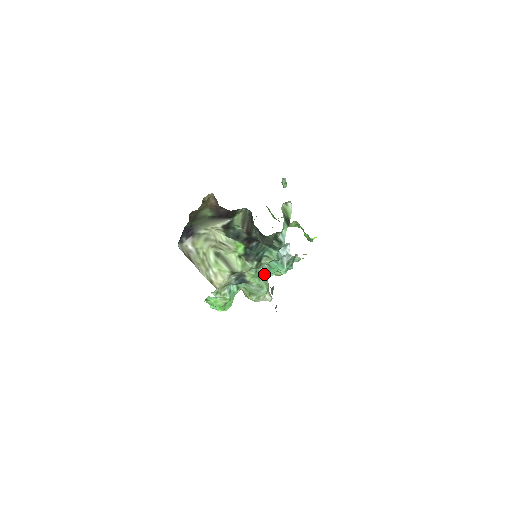
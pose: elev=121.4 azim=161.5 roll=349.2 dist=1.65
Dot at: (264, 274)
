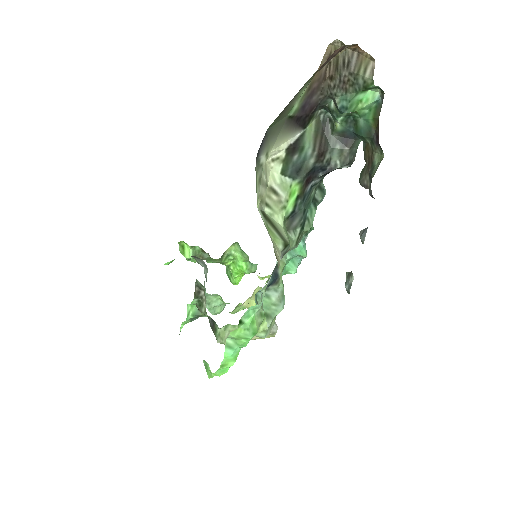
Dot at: occluded
